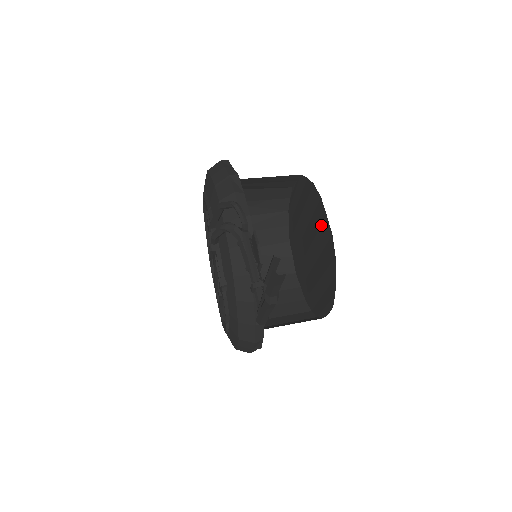
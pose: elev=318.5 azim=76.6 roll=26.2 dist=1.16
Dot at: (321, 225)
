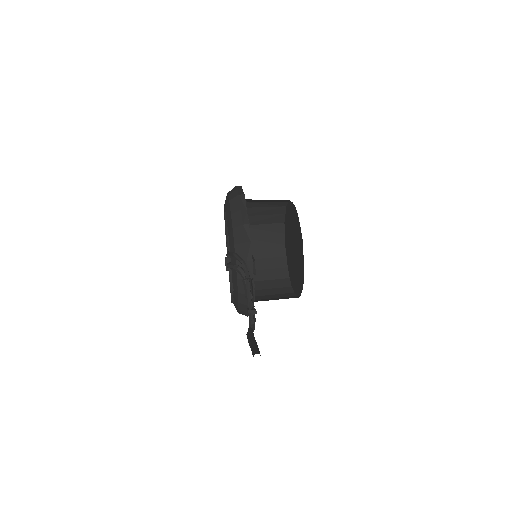
Dot at: (300, 253)
